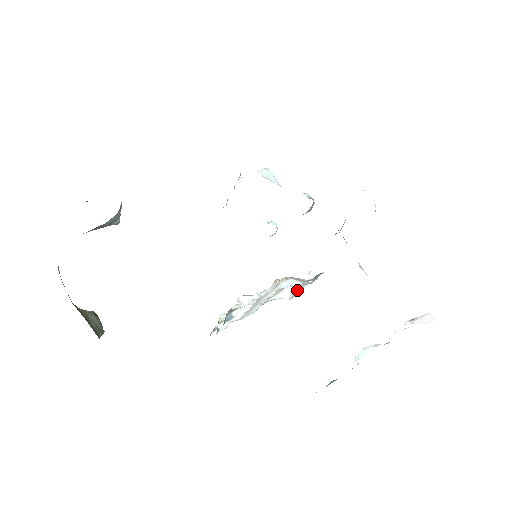
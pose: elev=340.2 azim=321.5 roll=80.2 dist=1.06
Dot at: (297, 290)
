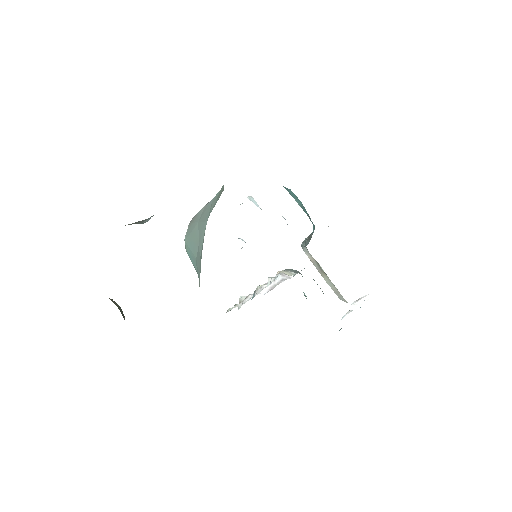
Dot at: (275, 285)
